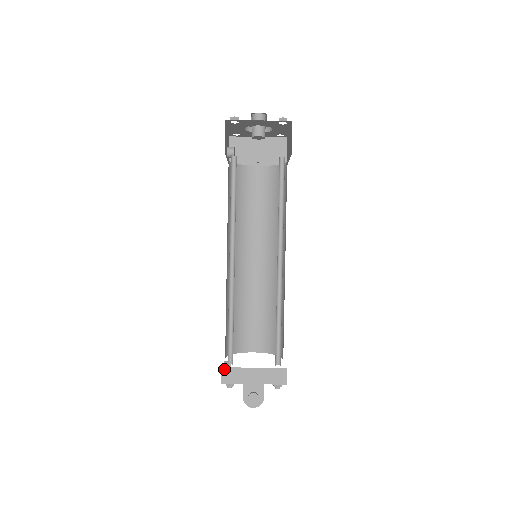
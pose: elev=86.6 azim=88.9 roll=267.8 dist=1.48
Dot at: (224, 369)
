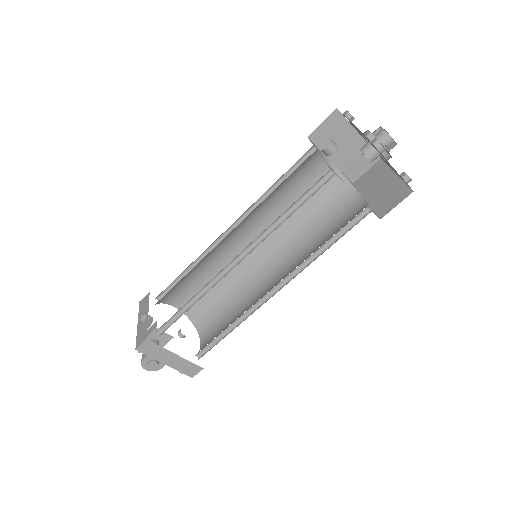
Dot at: (148, 342)
